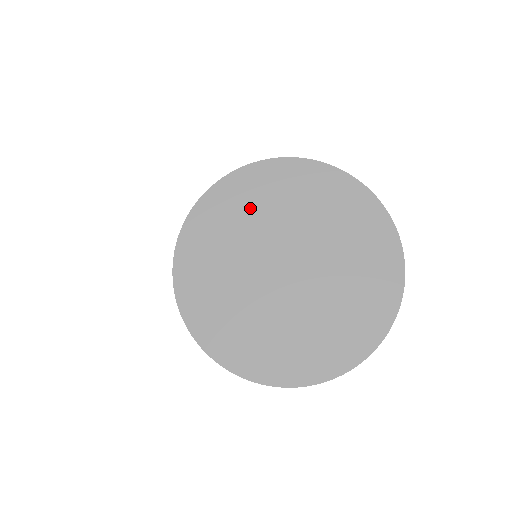
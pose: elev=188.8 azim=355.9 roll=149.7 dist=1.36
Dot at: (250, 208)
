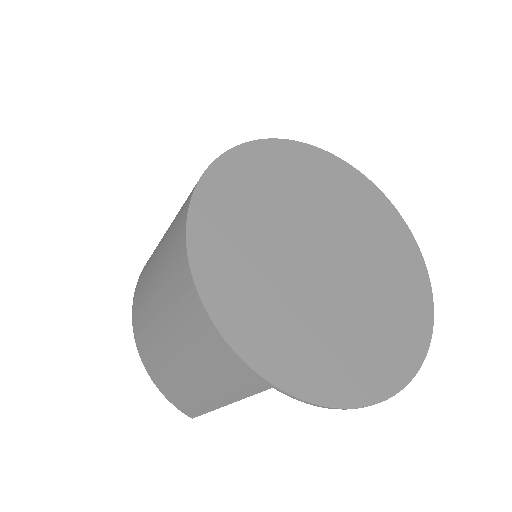
Dot at: (276, 184)
